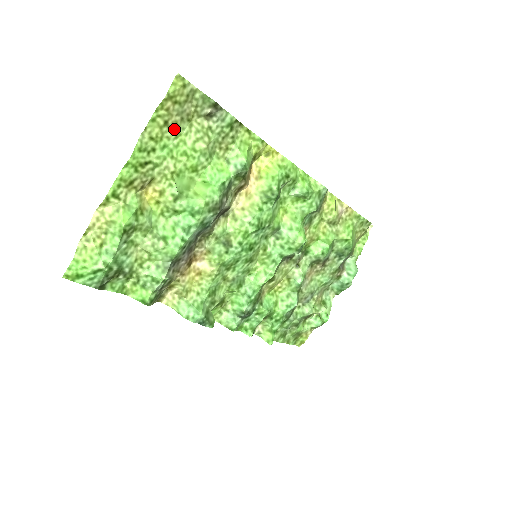
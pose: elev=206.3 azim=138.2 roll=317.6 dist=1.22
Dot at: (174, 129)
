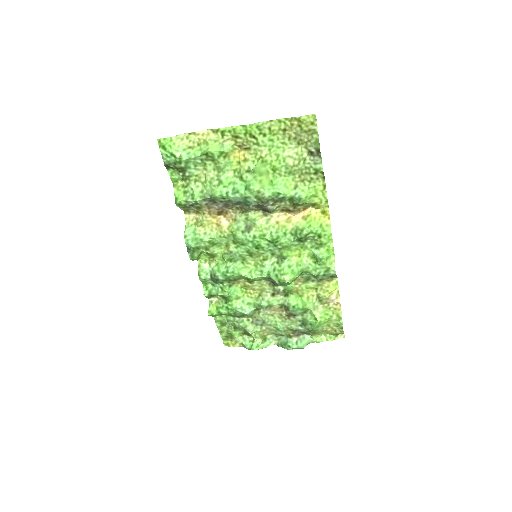
Dot at: (286, 138)
